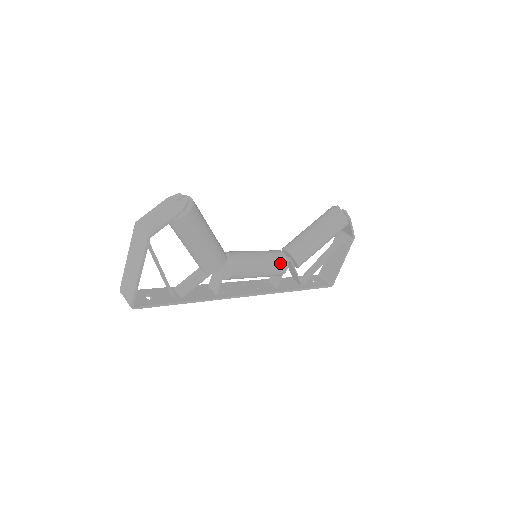
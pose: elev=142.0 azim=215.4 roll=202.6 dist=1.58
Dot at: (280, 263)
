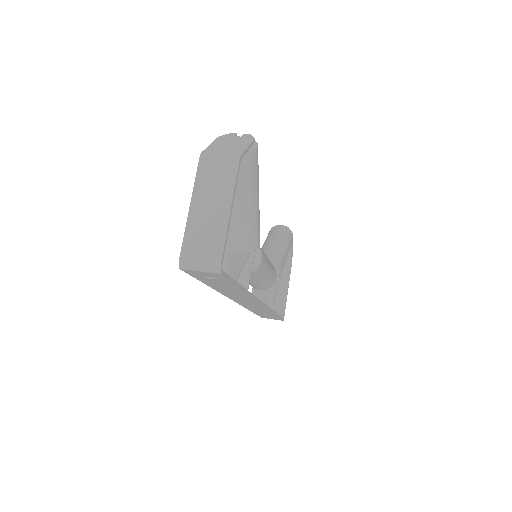
Dot at: (273, 267)
